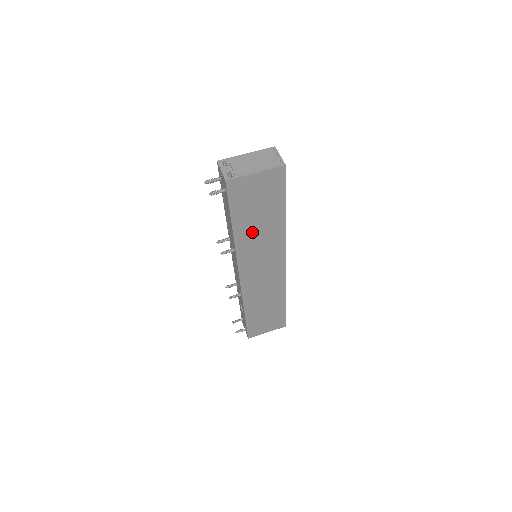
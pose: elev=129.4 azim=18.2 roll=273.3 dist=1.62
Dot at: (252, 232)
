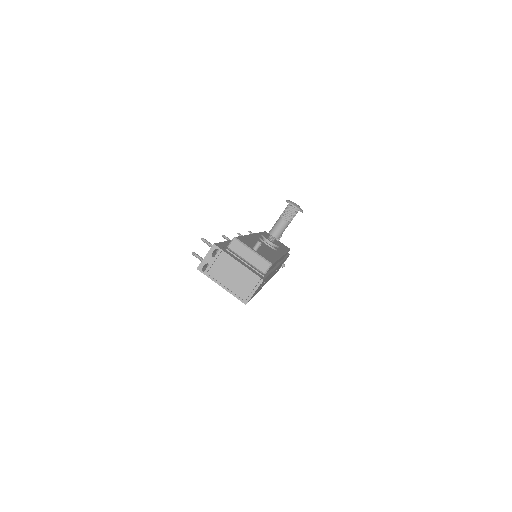
Dot at: occluded
